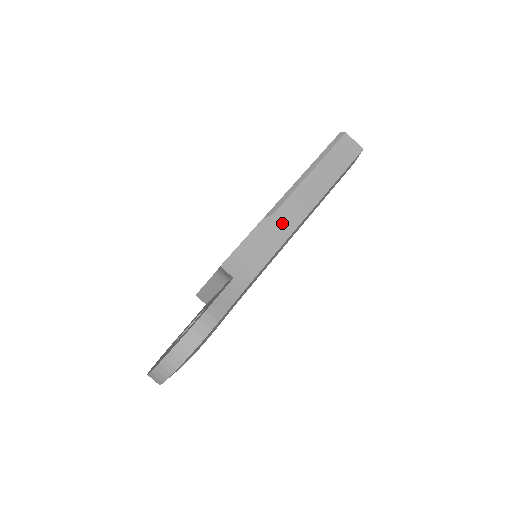
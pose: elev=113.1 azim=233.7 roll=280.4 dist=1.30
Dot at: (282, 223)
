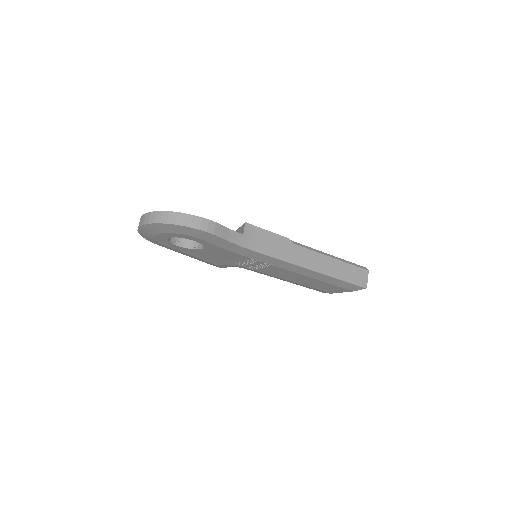
Dot at: (293, 253)
